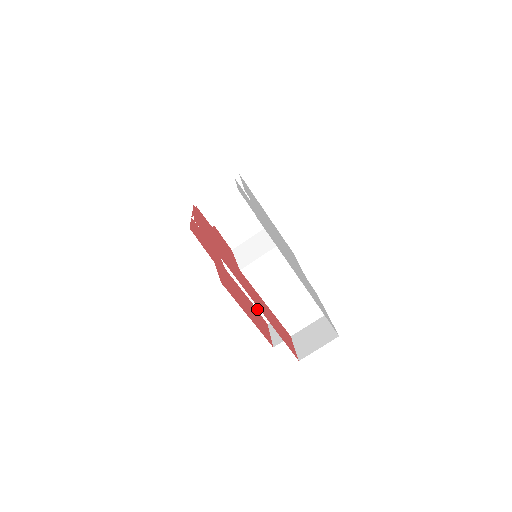
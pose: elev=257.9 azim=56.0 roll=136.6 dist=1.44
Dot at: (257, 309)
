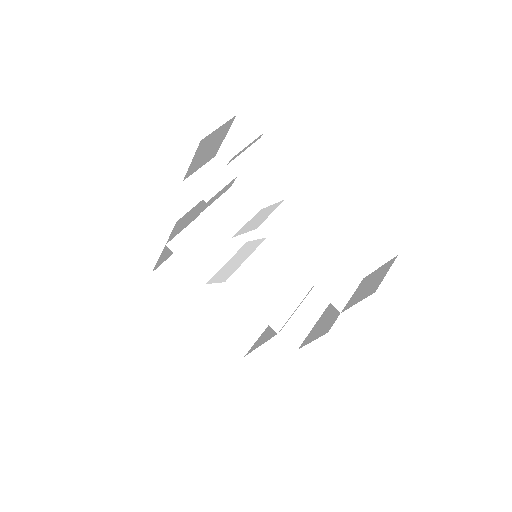
Dot at: (277, 333)
